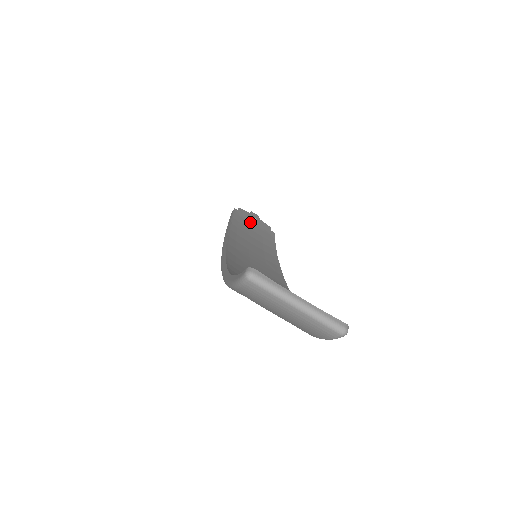
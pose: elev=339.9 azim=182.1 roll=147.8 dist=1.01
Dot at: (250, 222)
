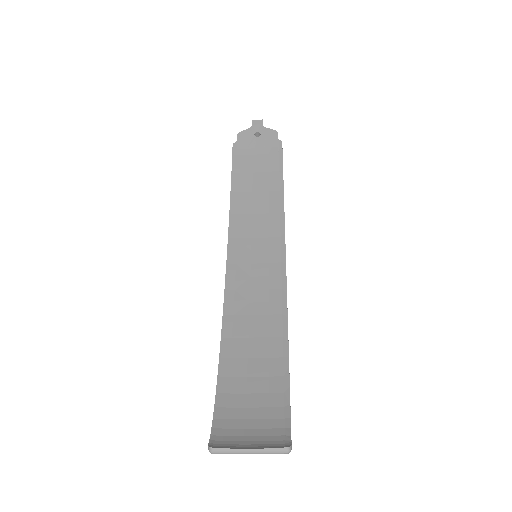
Dot at: (253, 152)
